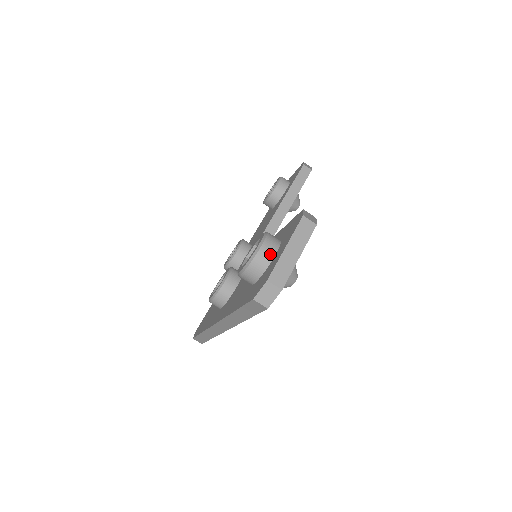
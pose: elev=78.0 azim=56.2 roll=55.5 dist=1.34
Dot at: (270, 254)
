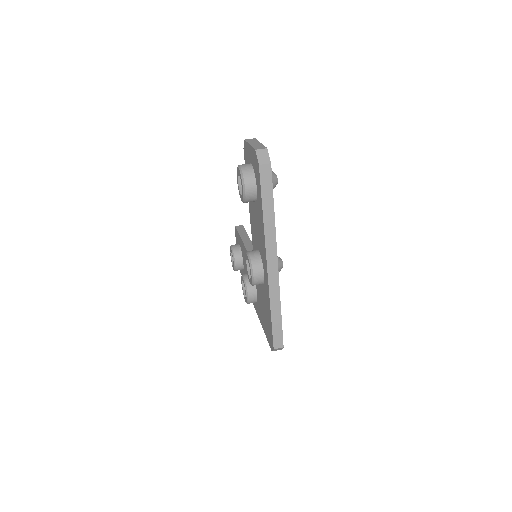
Dot at: (248, 165)
